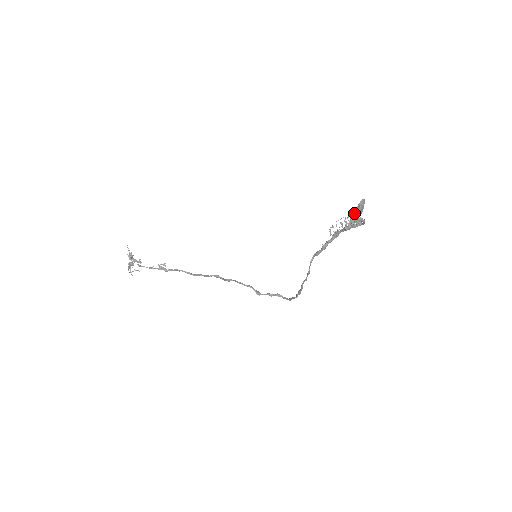
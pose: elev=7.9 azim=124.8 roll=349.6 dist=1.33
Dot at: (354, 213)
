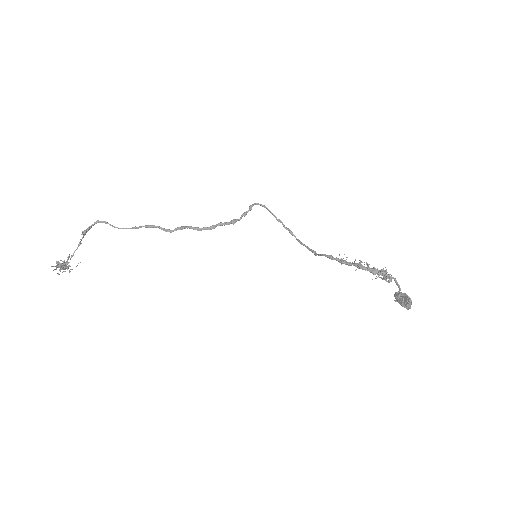
Dot at: (386, 270)
